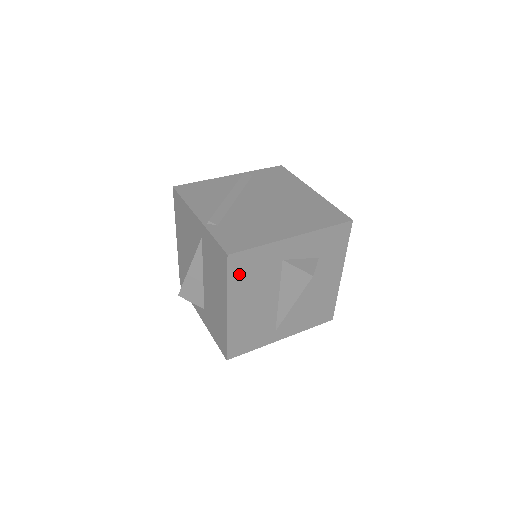
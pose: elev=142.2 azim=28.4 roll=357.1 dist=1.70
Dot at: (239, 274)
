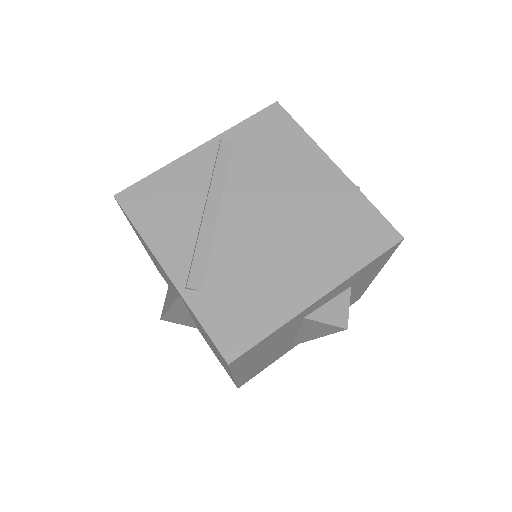
Dot at: (246, 359)
